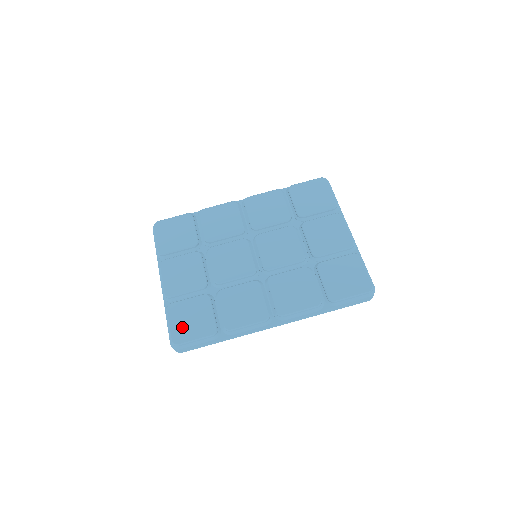
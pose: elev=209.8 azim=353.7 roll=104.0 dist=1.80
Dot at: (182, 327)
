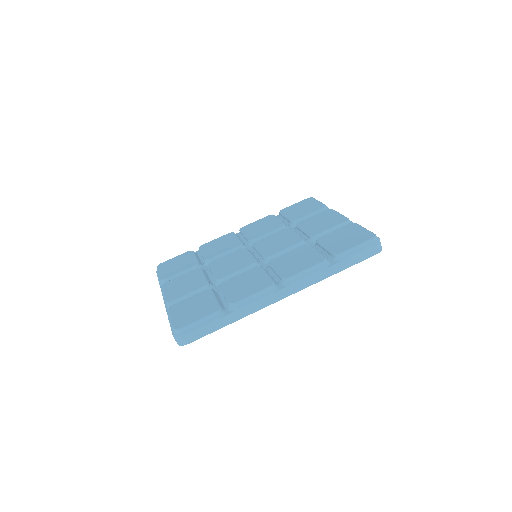
Dot at: (184, 316)
